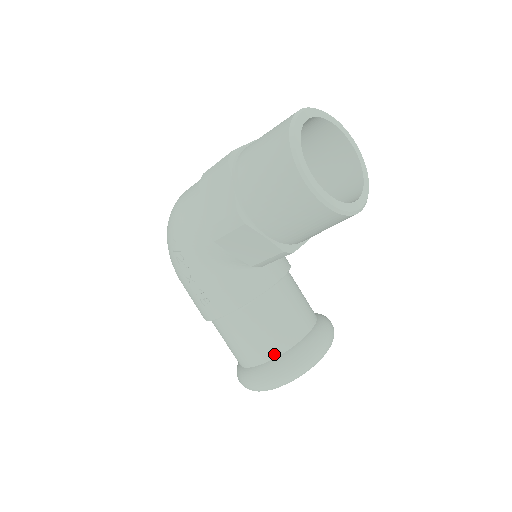
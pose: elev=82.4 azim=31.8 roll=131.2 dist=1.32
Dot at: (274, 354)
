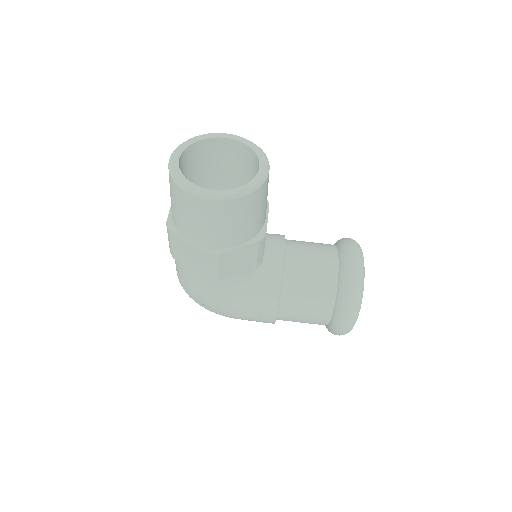
Dot at: (332, 299)
